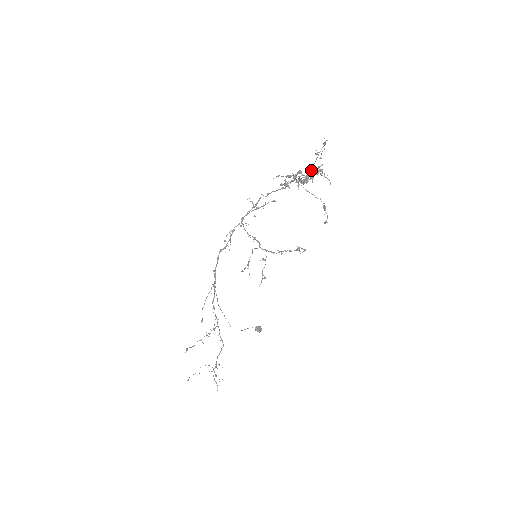
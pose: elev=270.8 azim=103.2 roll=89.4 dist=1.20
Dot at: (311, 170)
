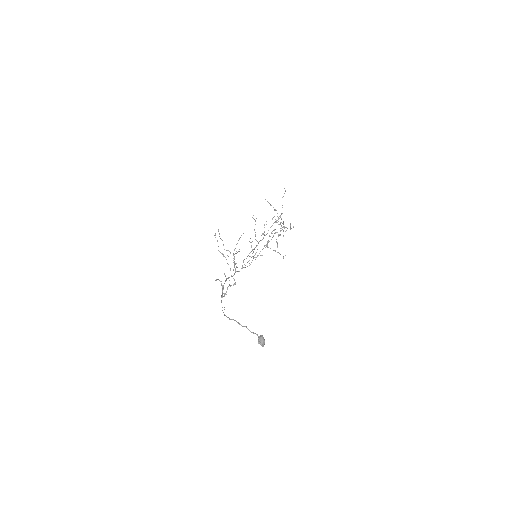
Dot at: occluded
